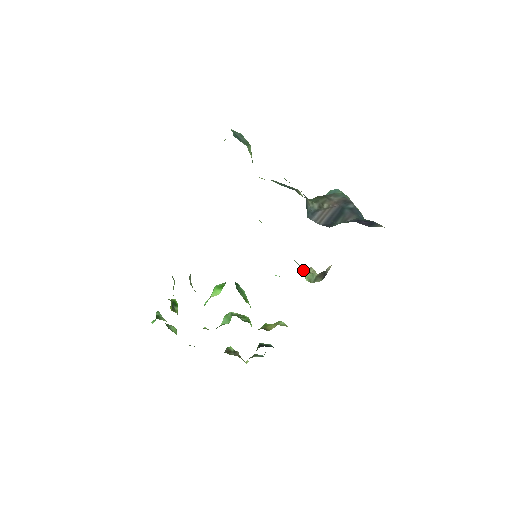
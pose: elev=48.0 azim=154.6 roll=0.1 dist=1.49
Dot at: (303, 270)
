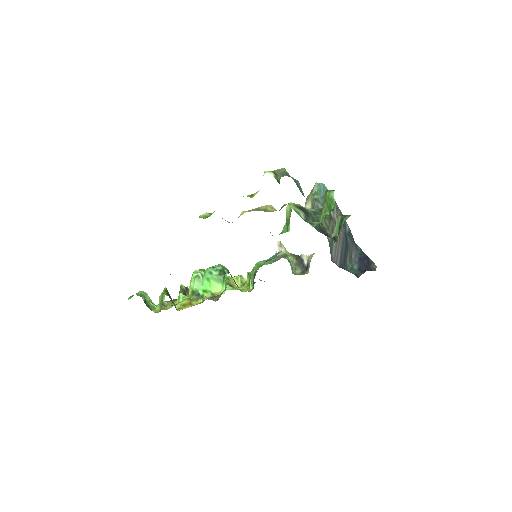
Dot at: (291, 265)
